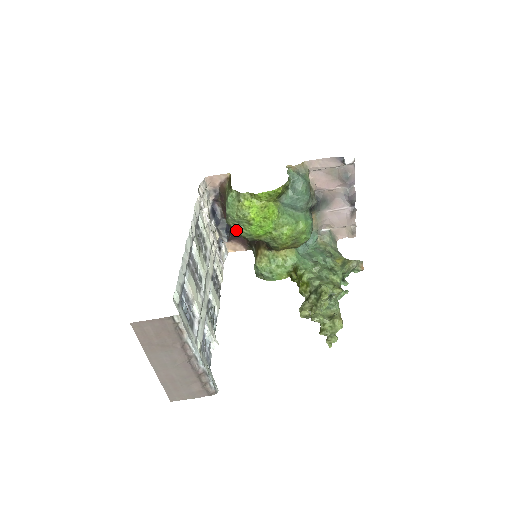
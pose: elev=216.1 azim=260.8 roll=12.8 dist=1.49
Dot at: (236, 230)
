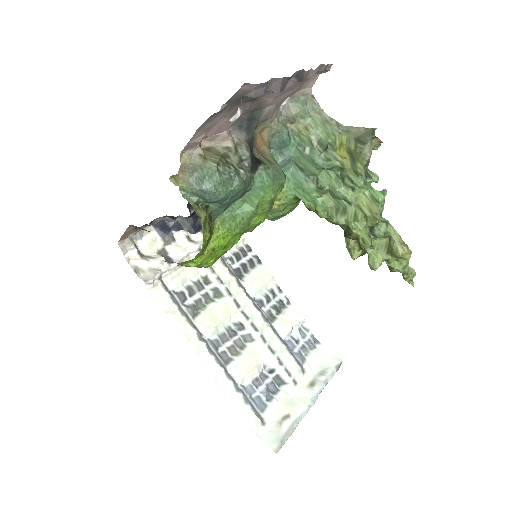
Dot at: occluded
